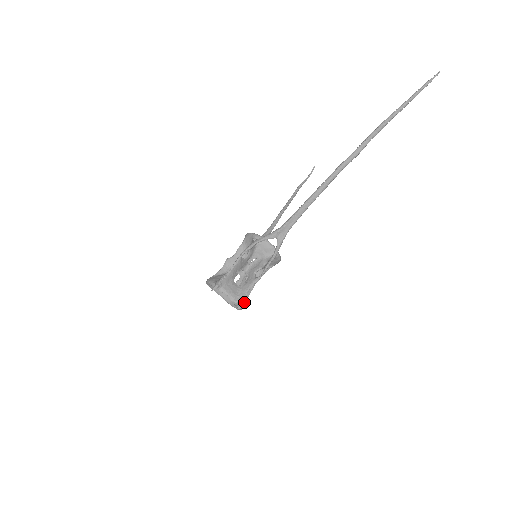
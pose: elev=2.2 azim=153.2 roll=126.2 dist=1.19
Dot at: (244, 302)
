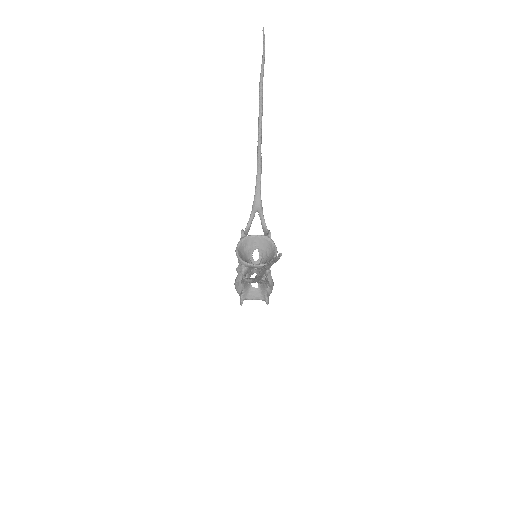
Dot at: (270, 288)
